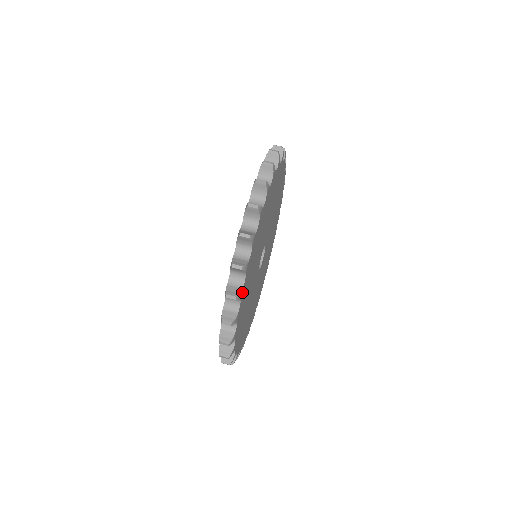
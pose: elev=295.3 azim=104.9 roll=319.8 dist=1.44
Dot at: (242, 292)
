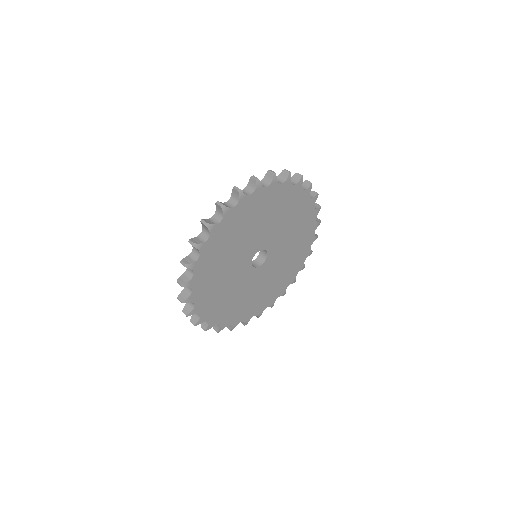
Dot at: (192, 297)
